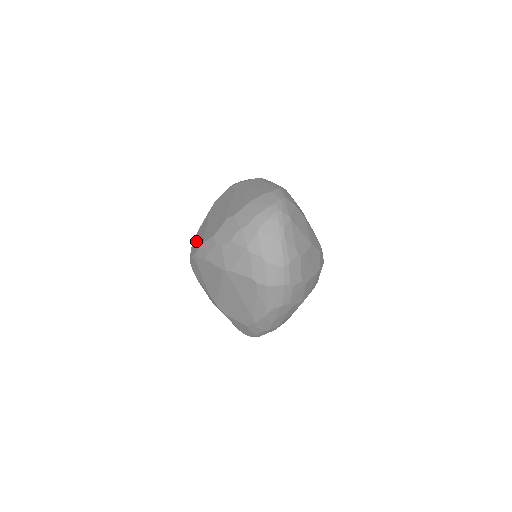
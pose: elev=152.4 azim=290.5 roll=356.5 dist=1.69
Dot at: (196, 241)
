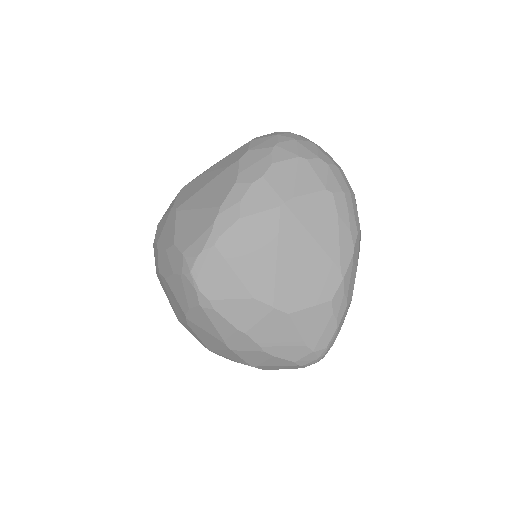
Dot at: (191, 236)
